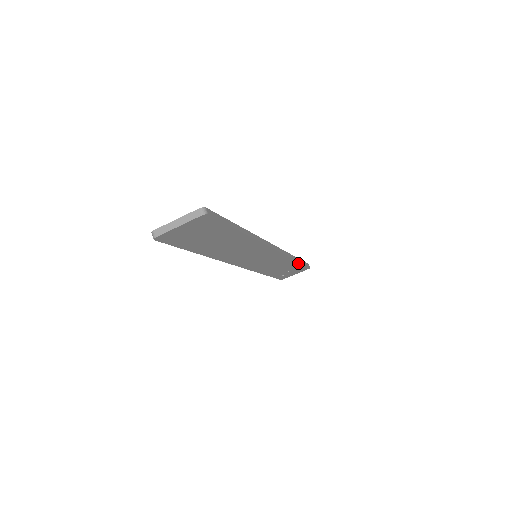
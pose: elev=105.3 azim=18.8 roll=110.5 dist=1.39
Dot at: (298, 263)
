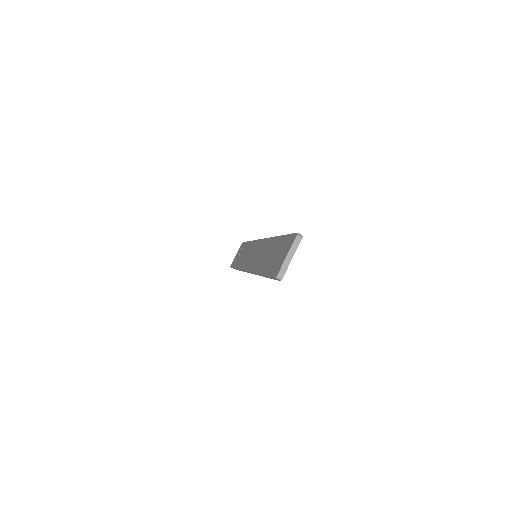
Dot at: occluded
